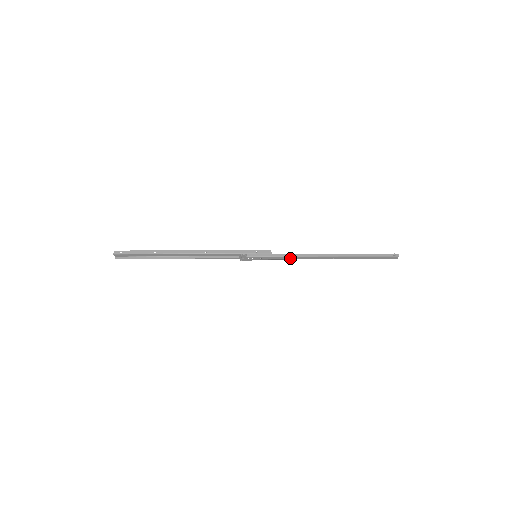
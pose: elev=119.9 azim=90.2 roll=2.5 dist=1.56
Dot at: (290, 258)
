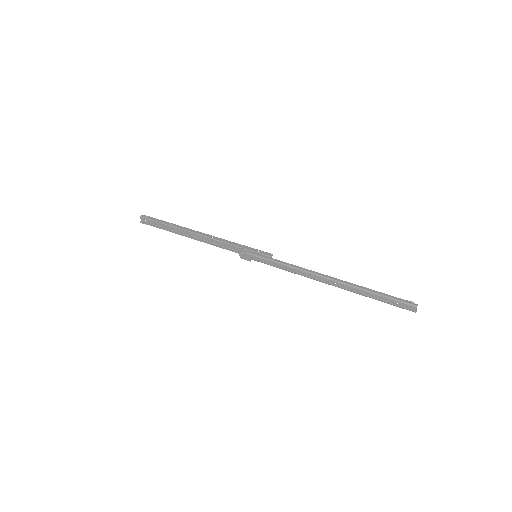
Dot at: (289, 269)
